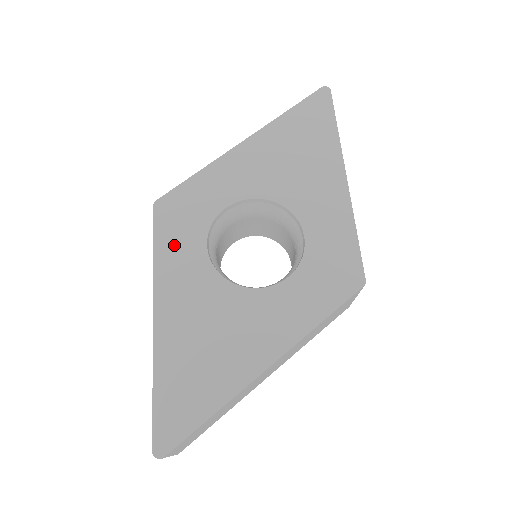
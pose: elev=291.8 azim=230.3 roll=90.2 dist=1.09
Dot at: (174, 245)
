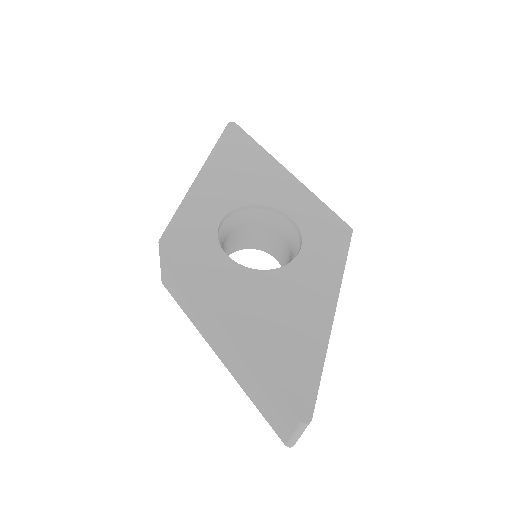
Dot at: (199, 265)
